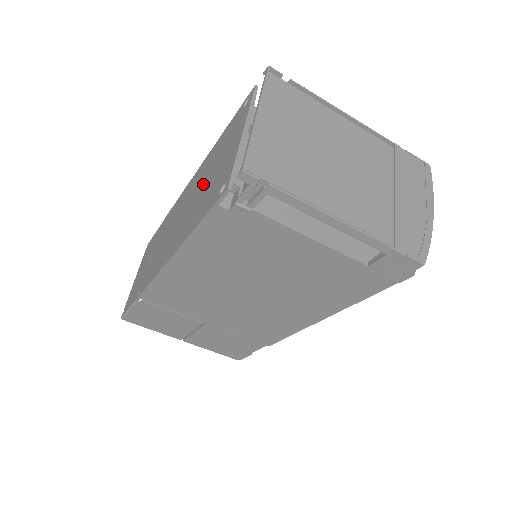
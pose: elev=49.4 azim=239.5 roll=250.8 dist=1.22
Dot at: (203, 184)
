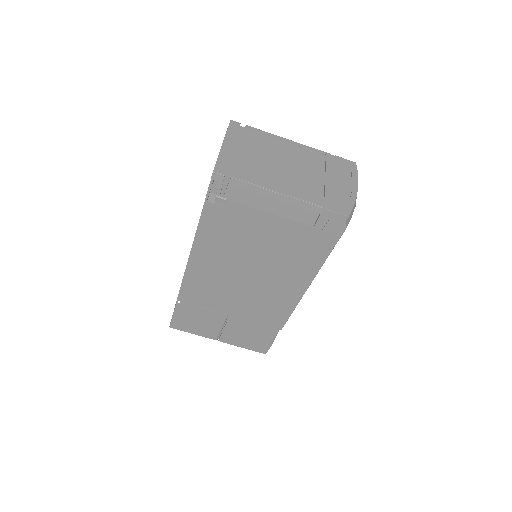
Dot at: occluded
